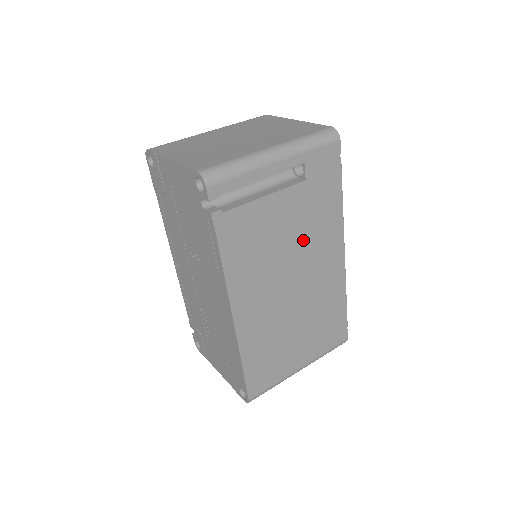
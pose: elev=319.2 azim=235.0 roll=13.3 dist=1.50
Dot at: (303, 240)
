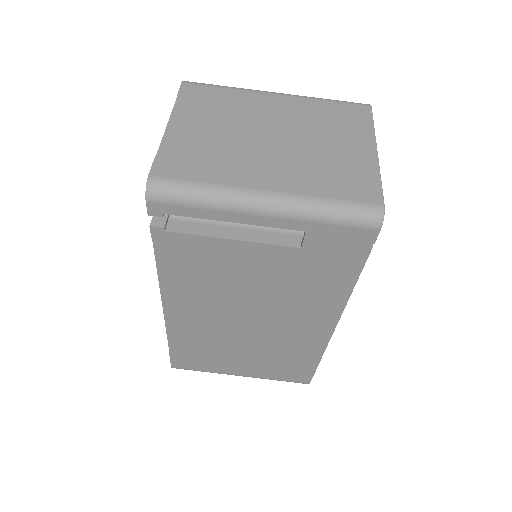
Dot at: (277, 295)
